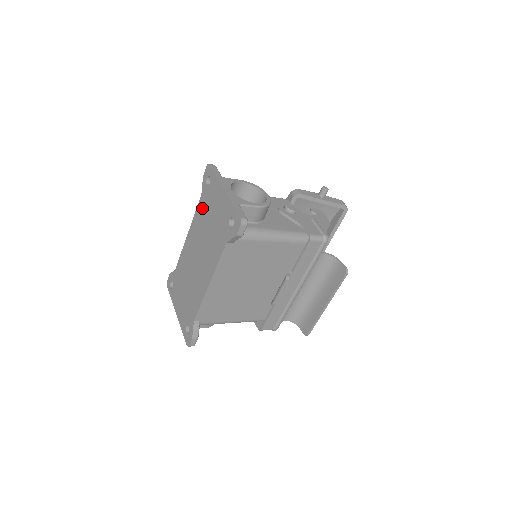
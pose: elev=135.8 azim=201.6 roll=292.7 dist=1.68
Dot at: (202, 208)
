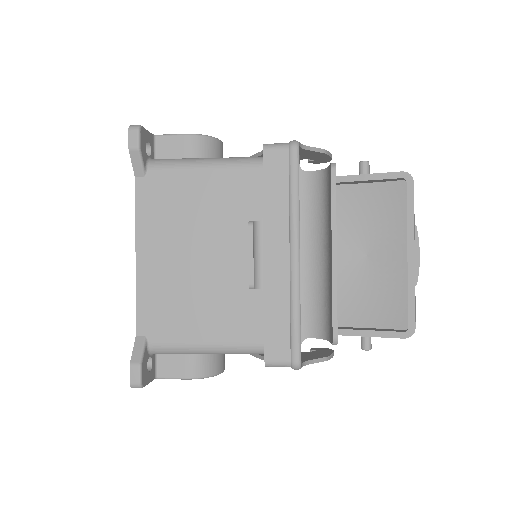
Dot at: occluded
